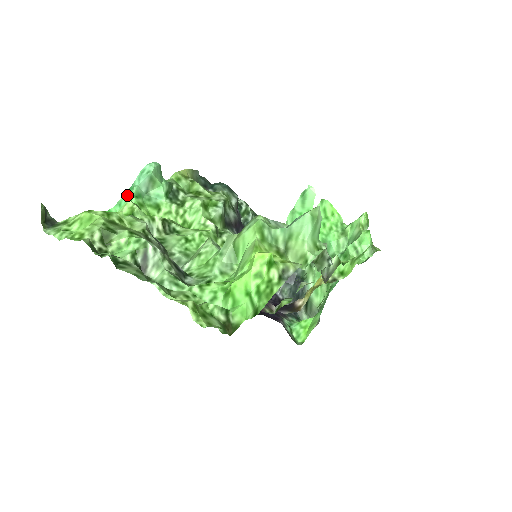
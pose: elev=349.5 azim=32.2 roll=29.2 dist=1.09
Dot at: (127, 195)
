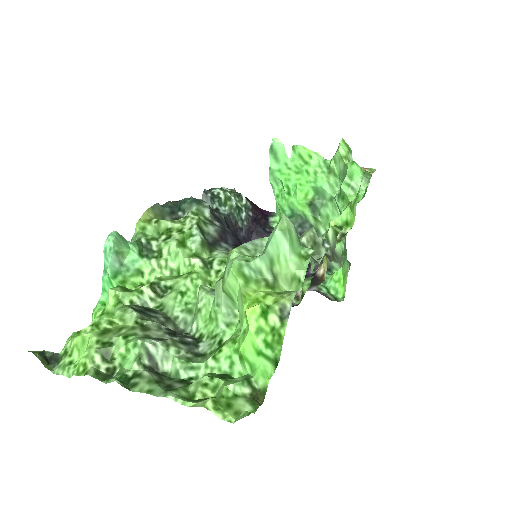
Dot at: (105, 280)
